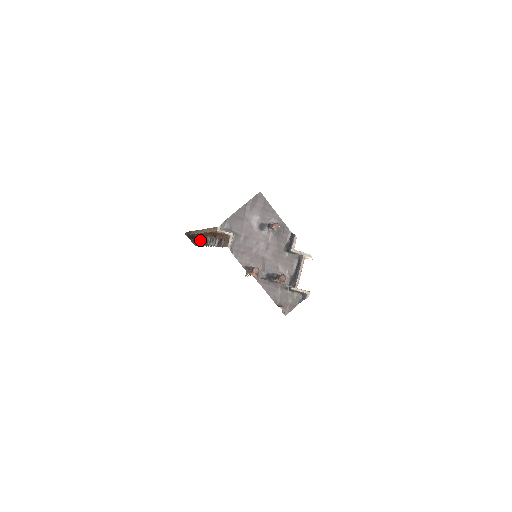
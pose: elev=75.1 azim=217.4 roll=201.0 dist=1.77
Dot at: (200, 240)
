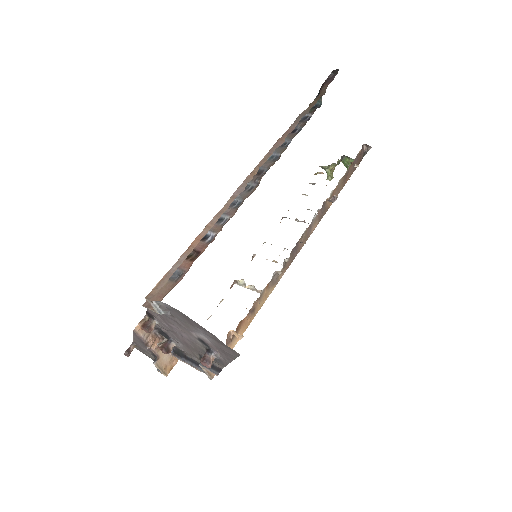
Dot at: (302, 127)
